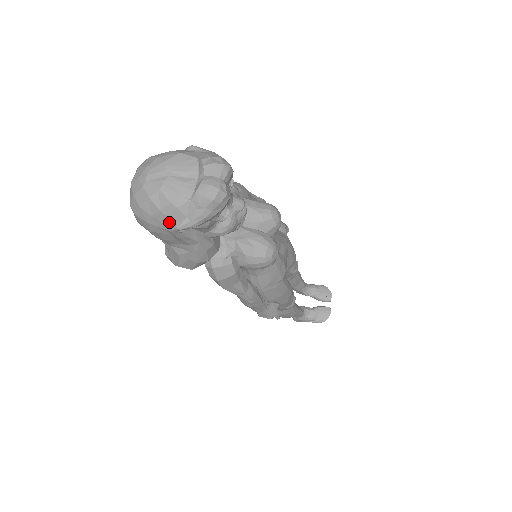
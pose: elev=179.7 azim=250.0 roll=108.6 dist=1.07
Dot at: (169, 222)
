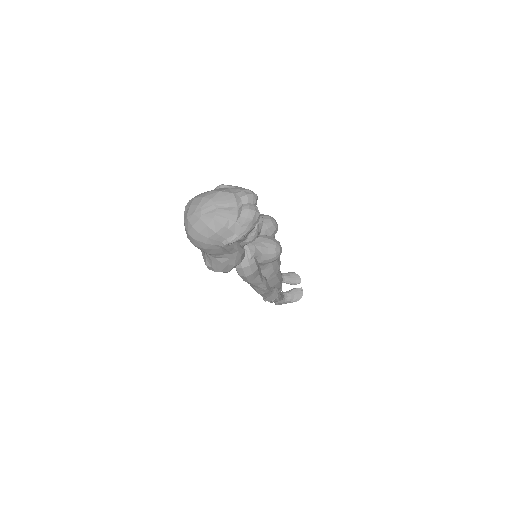
Dot at: (222, 240)
